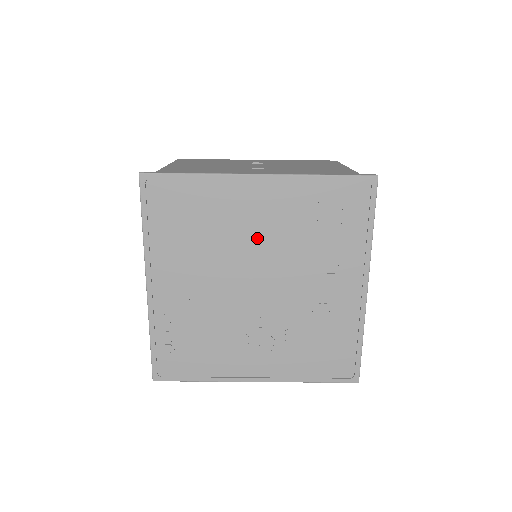
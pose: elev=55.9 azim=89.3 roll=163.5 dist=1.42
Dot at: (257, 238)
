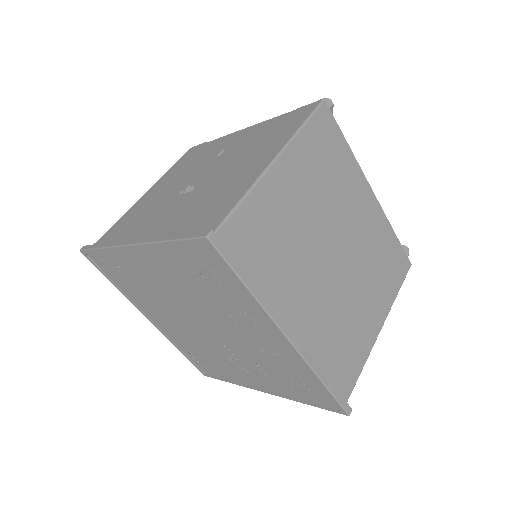
Dot at: (174, 293)
